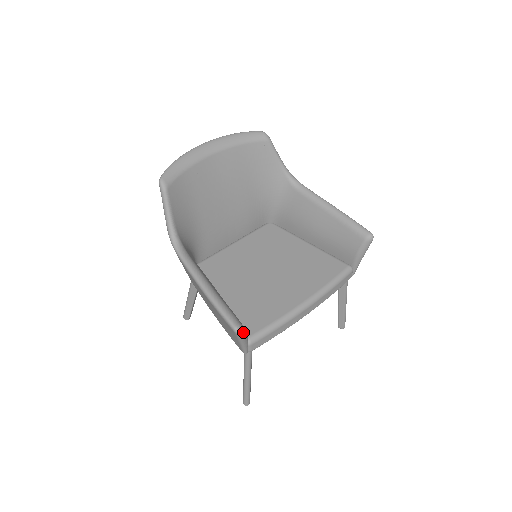
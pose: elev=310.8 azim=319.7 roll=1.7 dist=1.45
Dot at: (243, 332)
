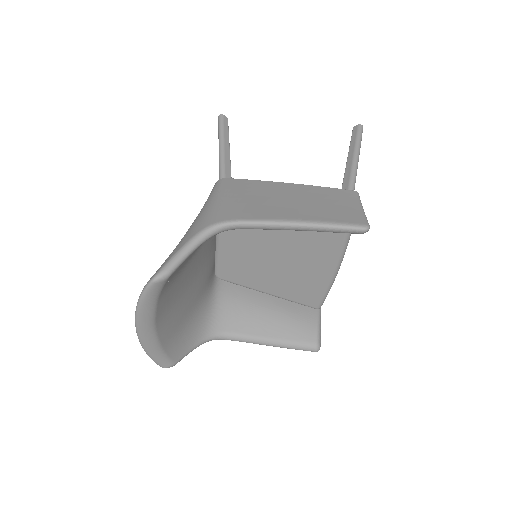
Dot at: (320, 341)
